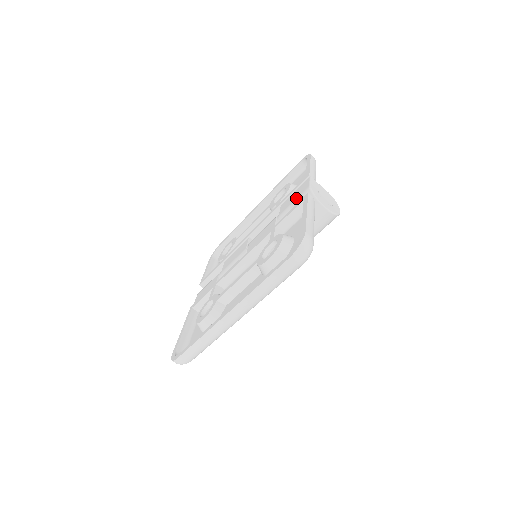
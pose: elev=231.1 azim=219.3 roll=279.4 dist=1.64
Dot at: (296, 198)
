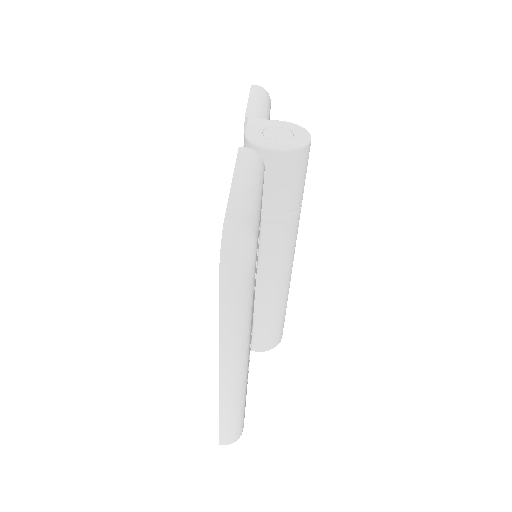
Dot at: occluded
